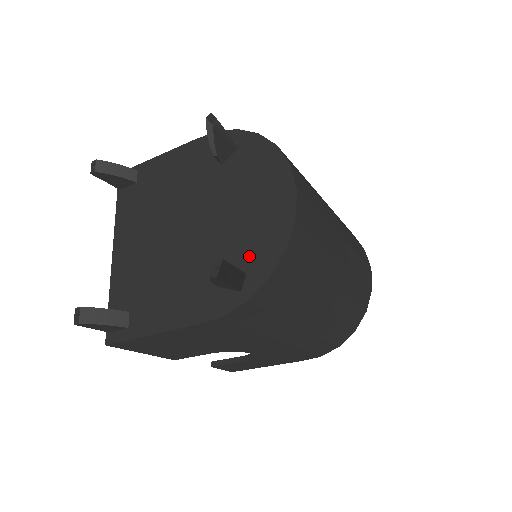
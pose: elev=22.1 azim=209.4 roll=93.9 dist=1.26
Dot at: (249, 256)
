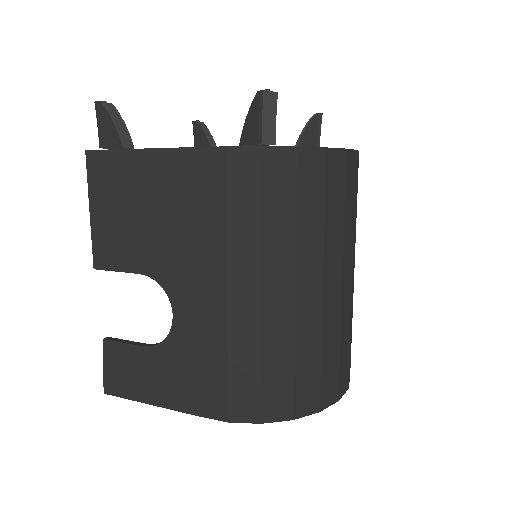
Dot at: occluded
